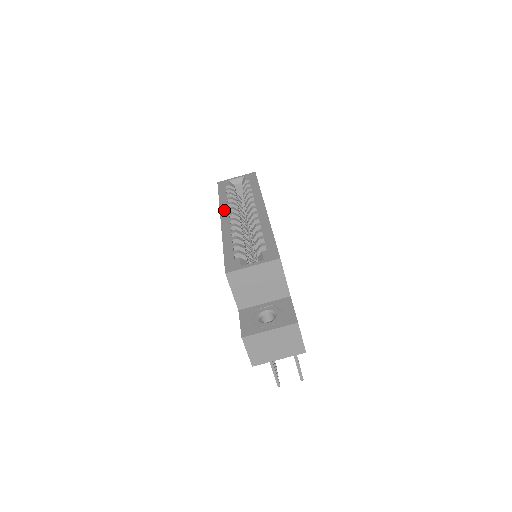
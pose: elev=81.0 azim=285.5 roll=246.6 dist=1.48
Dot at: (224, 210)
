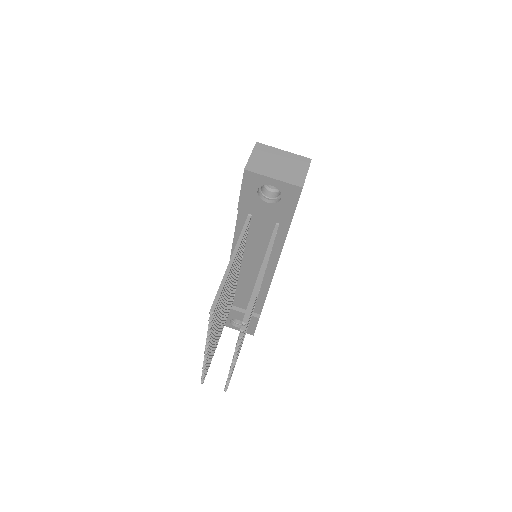
Dot at: occluded
